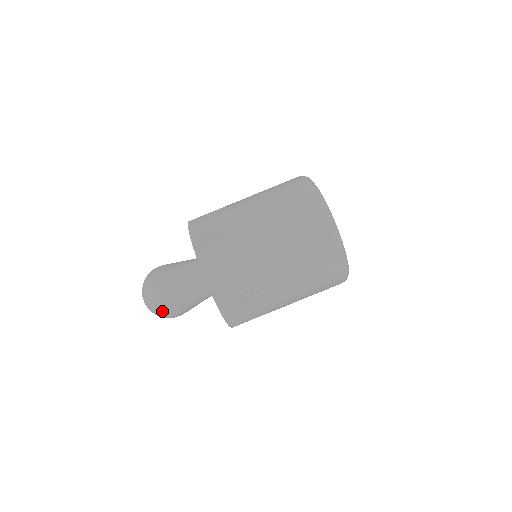
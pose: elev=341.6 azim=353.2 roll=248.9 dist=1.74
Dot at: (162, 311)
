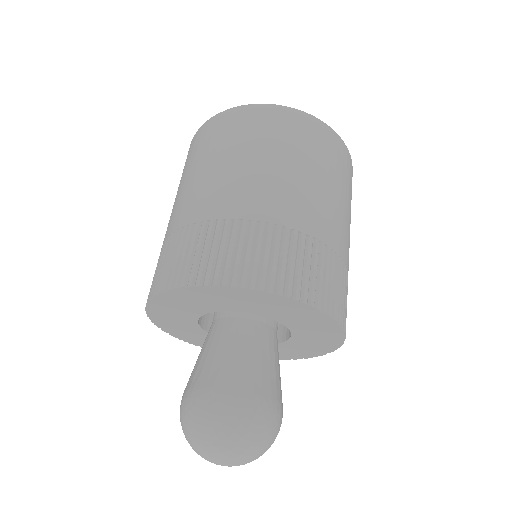
Dot at: (267, 431)
